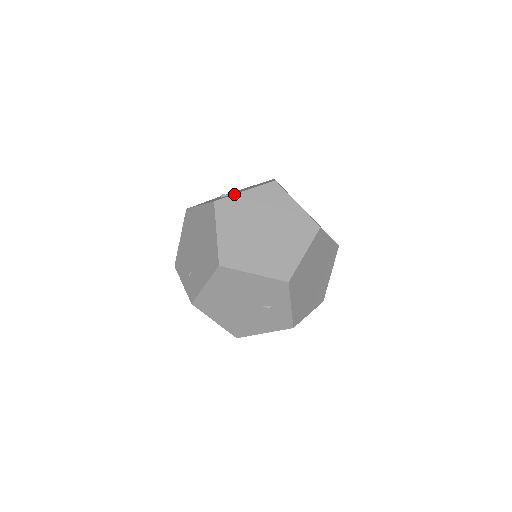
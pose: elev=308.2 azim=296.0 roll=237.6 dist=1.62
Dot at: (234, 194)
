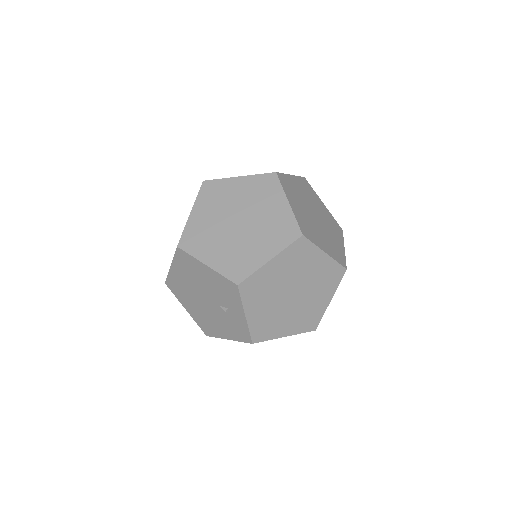
Dot at: (226, 178)
